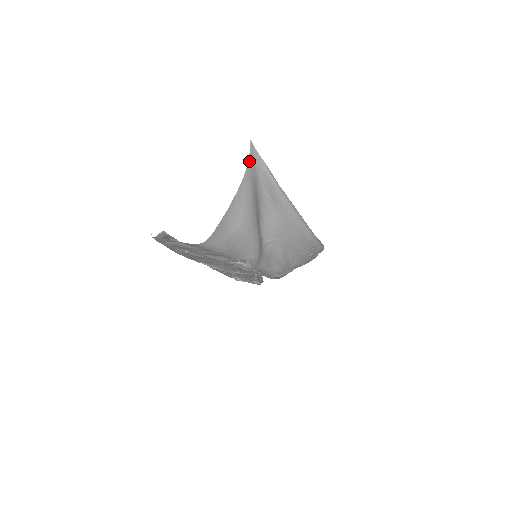
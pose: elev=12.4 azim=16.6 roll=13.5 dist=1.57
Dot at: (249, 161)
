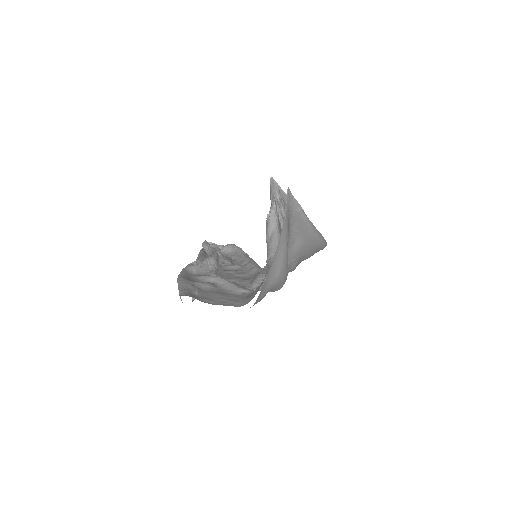
Dot at: (286, 209)
